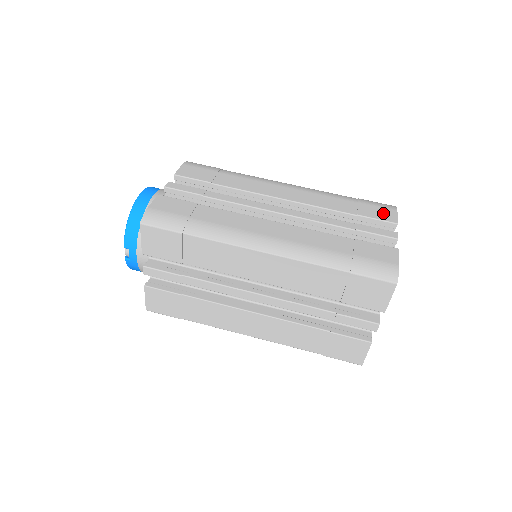
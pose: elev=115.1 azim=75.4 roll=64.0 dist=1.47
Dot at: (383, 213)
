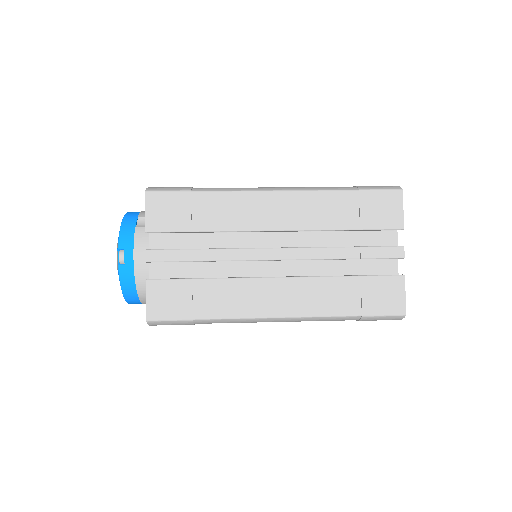
Dot at: occluded
